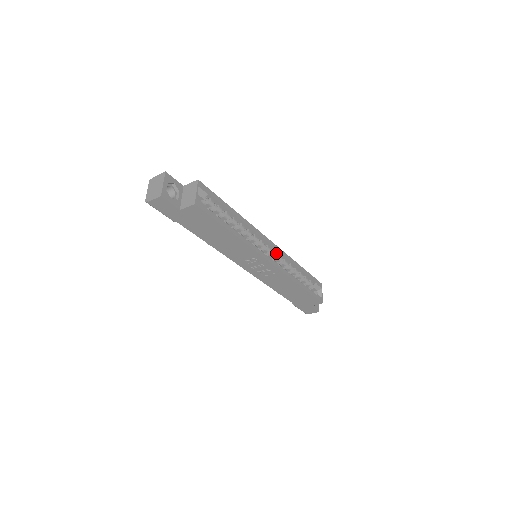
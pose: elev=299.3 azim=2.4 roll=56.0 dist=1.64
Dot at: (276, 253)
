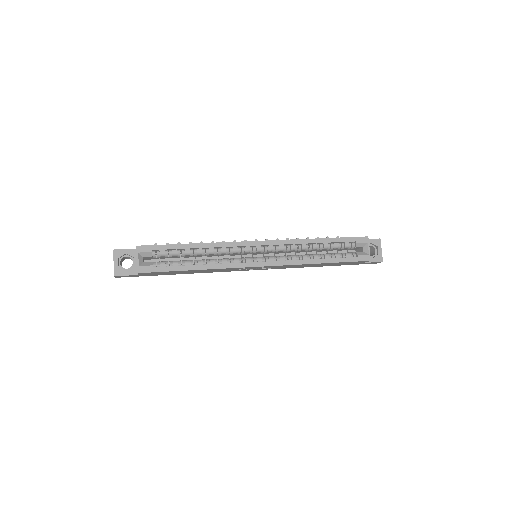
Dot at: (275, 245)
